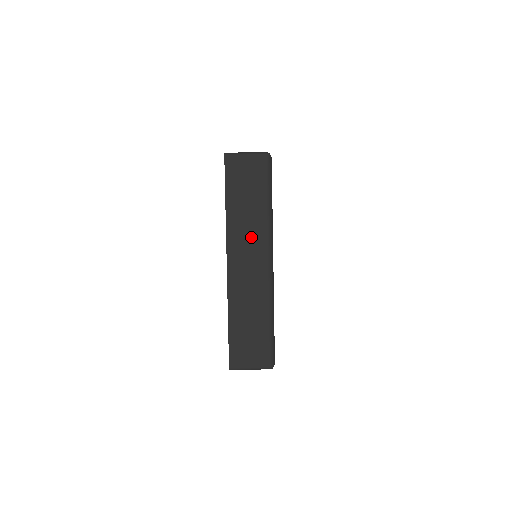
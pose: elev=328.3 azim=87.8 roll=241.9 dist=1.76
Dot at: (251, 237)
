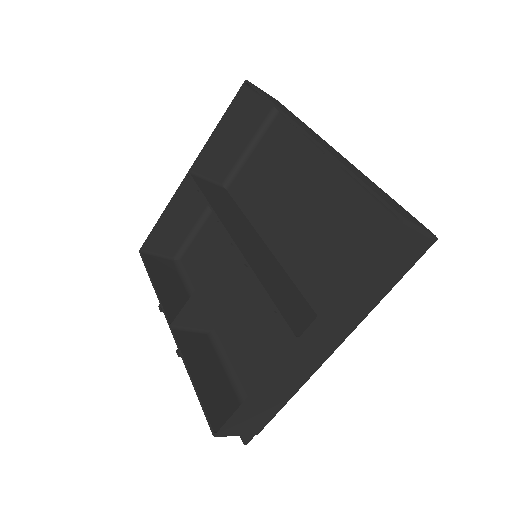
Dot at: occluded
